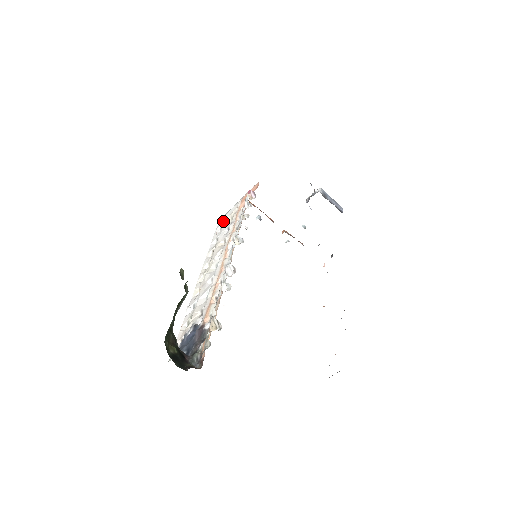
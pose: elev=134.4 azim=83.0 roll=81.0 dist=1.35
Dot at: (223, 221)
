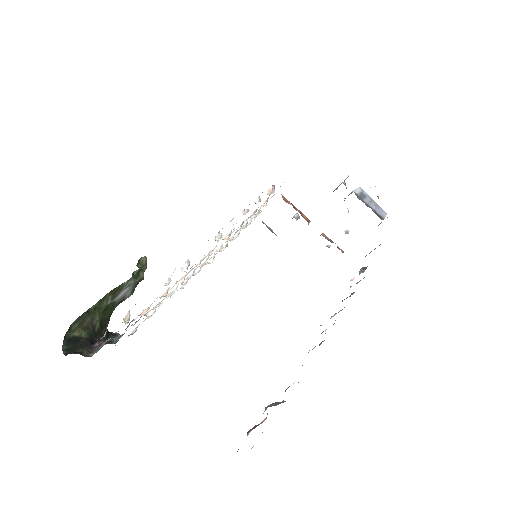
Dot at: occluded
